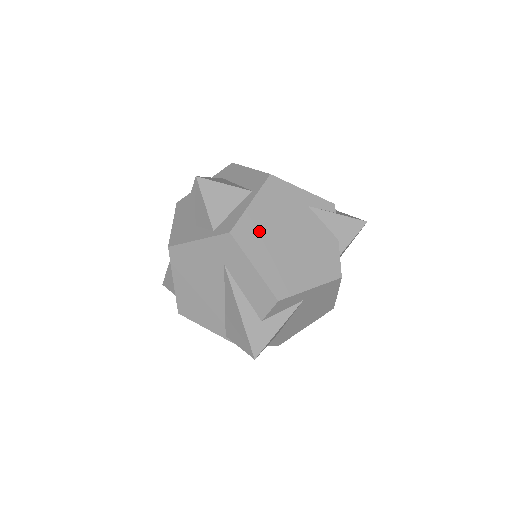
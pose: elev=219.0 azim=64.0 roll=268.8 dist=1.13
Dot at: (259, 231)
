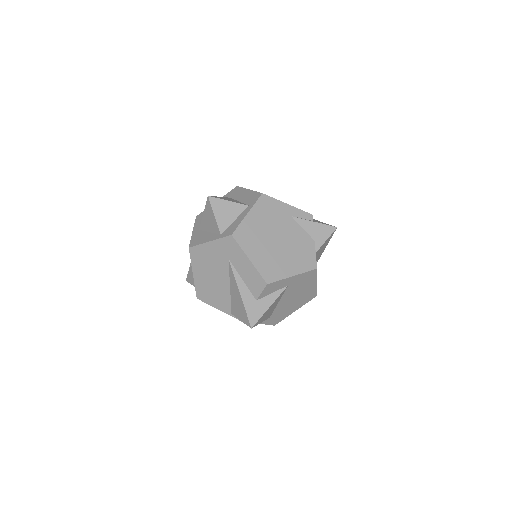
Dot at: (253, 234)
